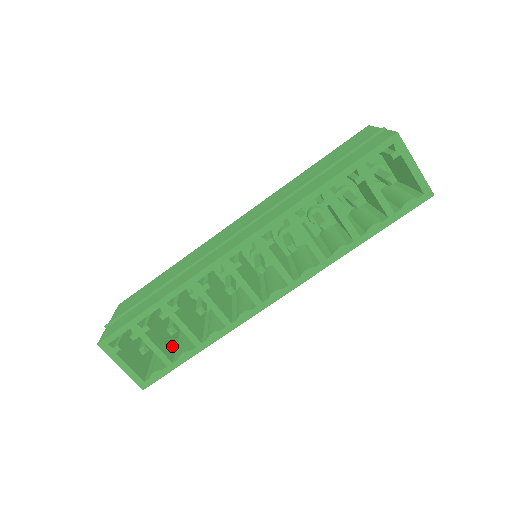
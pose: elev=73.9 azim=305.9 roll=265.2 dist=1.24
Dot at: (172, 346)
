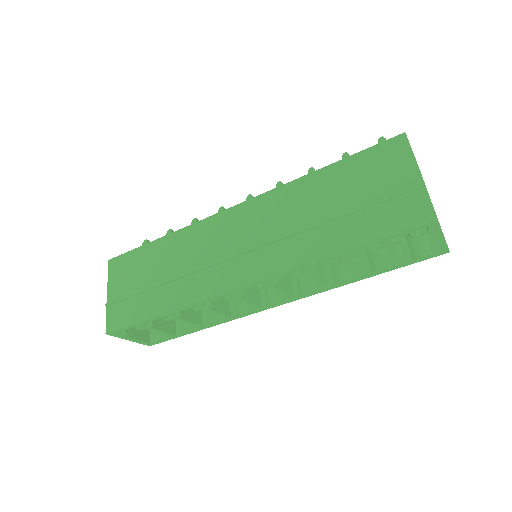
Dot at: occluded
